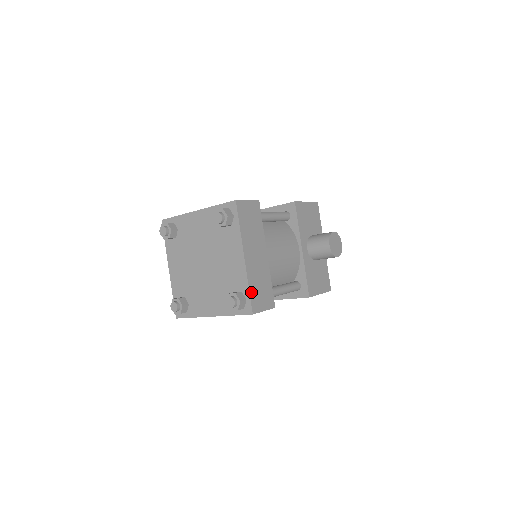
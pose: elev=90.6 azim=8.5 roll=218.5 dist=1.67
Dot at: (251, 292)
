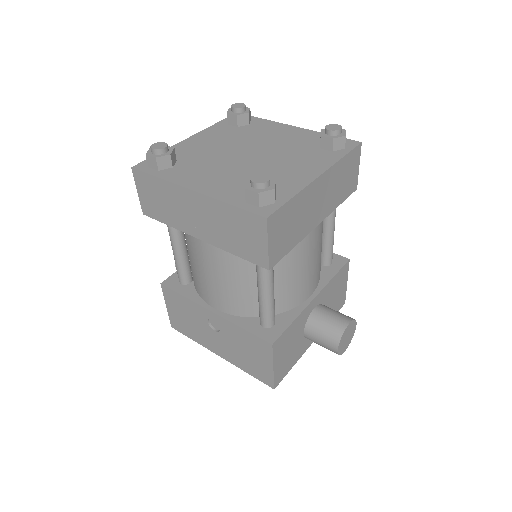
Dot at: (289, 204)
